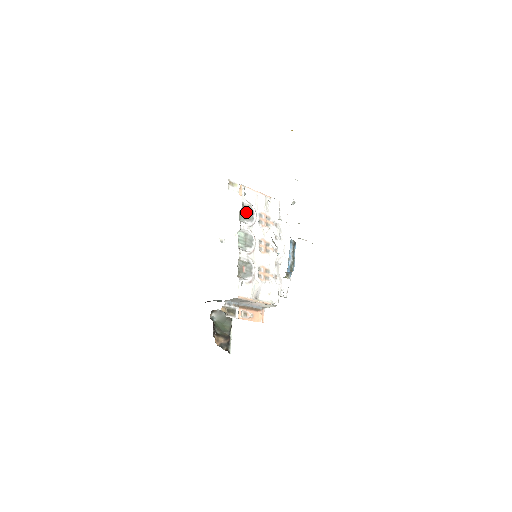
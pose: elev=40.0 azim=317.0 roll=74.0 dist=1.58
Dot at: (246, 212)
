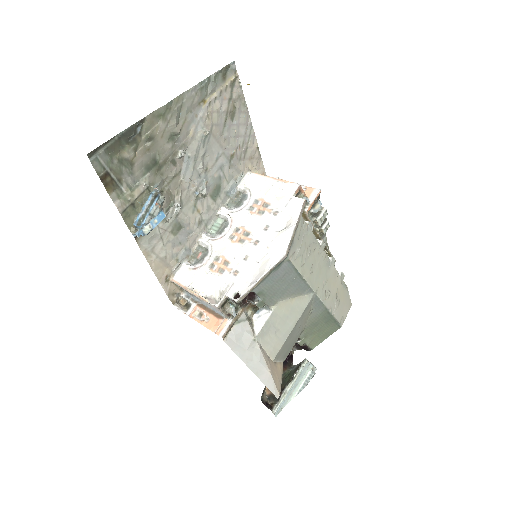
Dot at: (239, 198)
